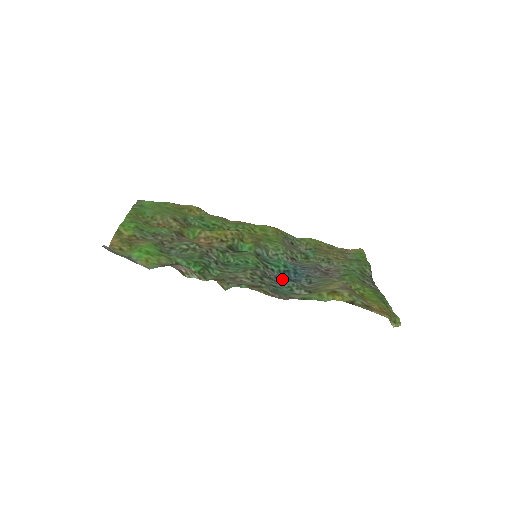
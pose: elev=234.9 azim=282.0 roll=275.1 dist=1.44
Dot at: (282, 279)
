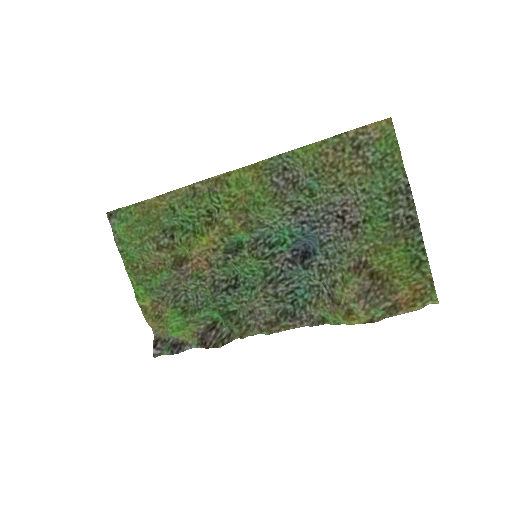
Dot at: (295, 269)
